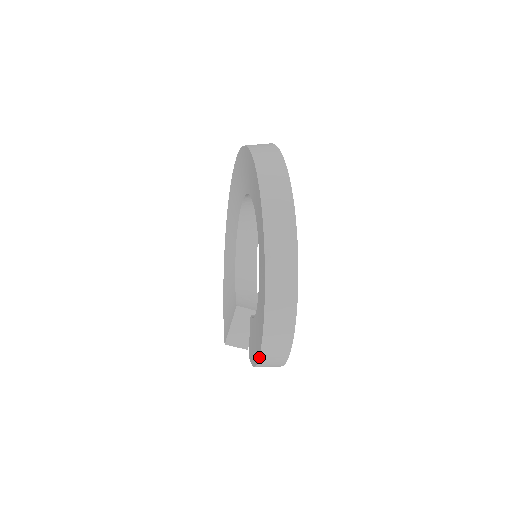
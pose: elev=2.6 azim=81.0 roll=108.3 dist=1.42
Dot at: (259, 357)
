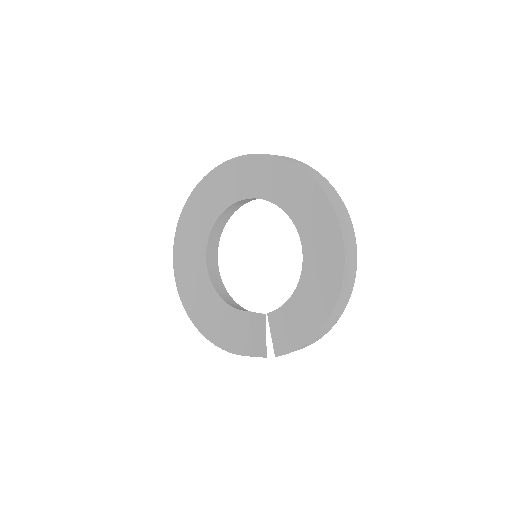
Dot at: (335, 307)
